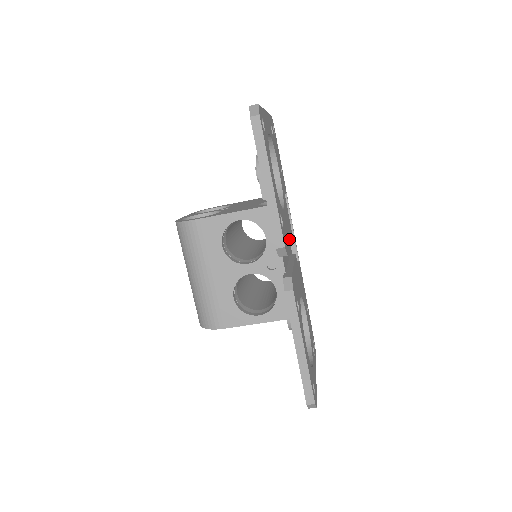
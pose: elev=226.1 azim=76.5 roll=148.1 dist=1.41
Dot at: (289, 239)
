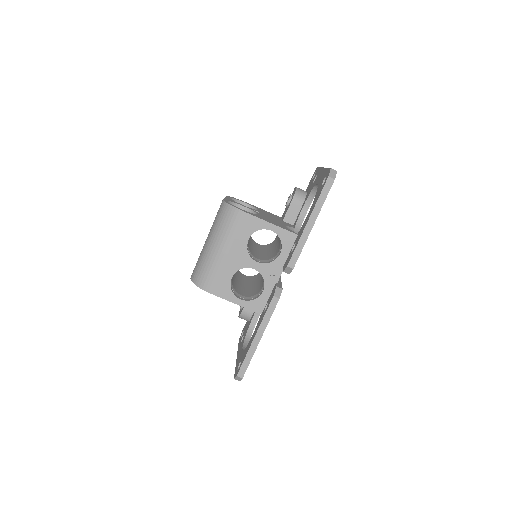
Dot at: occluded
